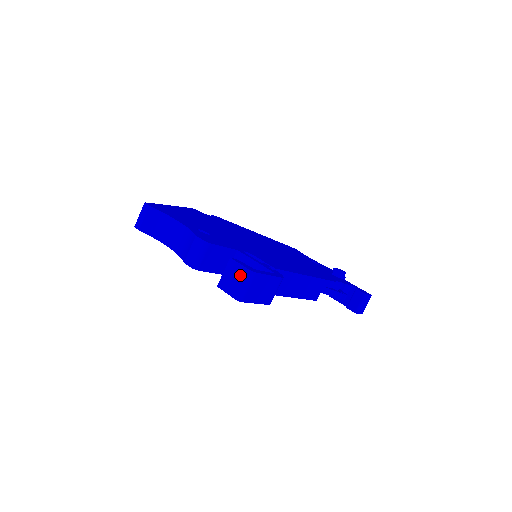
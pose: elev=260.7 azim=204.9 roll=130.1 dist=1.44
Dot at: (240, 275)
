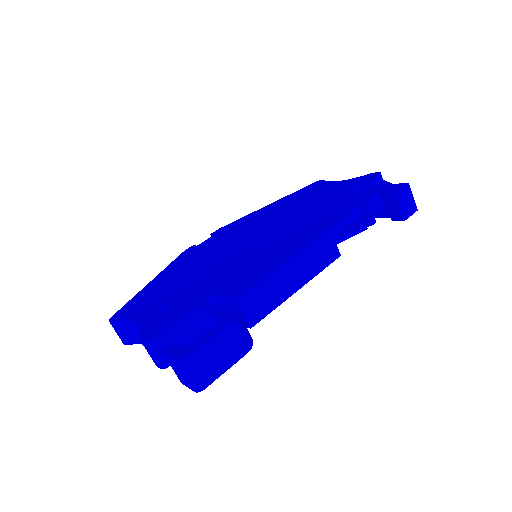
Dot at: (178, 368)
